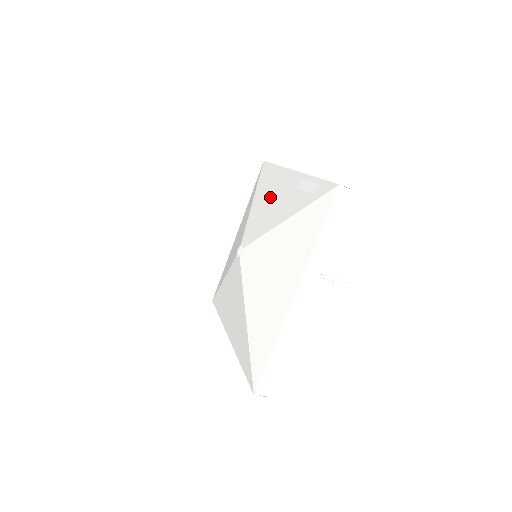
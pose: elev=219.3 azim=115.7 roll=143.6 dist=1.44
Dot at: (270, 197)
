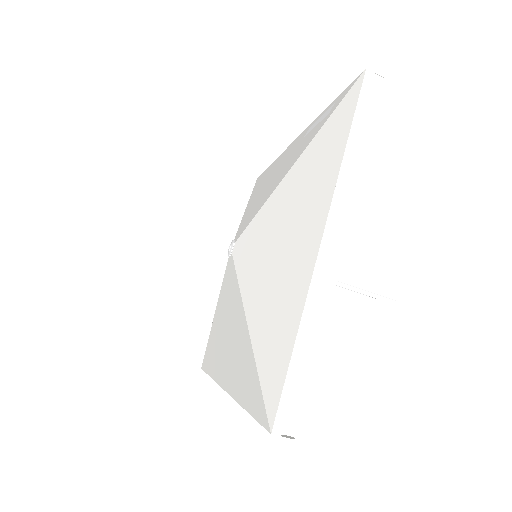
Dot at: (268, 180)
